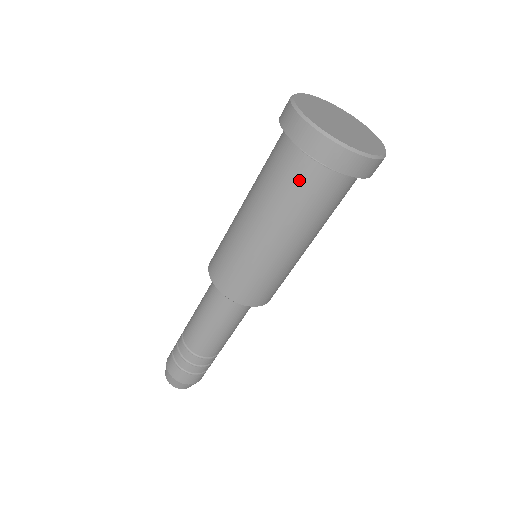
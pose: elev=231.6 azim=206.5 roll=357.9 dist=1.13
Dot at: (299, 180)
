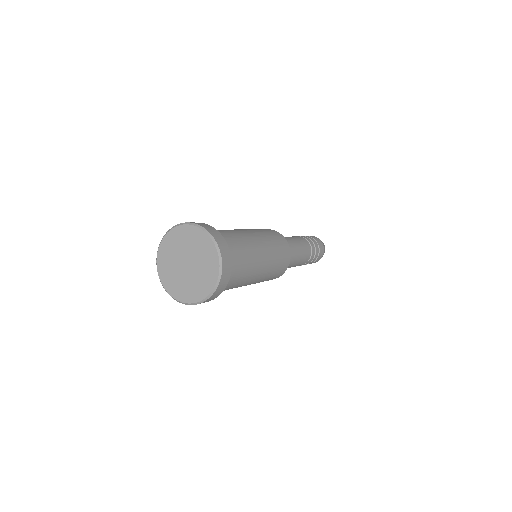
Dot at: occluded
